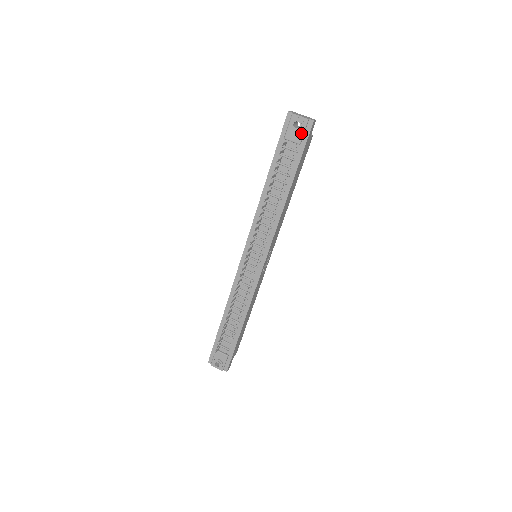
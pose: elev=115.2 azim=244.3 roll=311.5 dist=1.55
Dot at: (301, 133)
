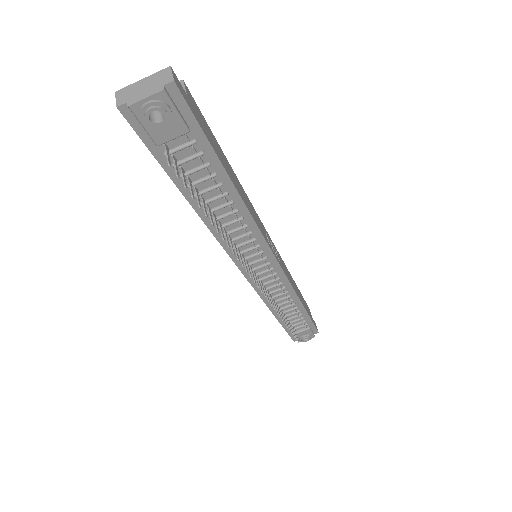
Dot at: (175, 118)
